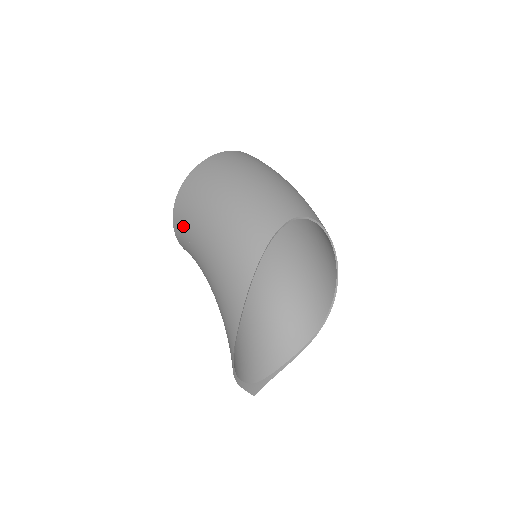
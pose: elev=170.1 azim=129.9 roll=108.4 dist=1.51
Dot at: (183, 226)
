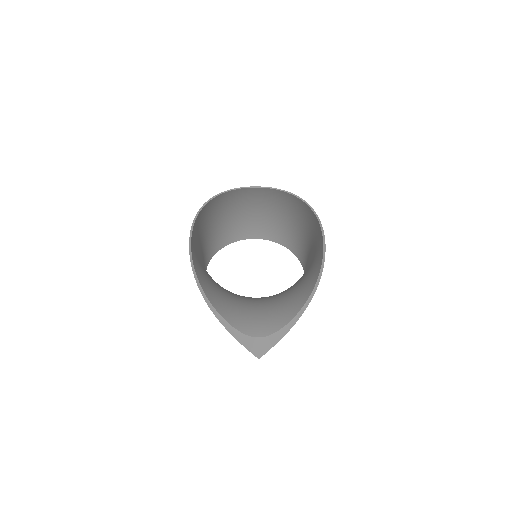
Dot at: occluded
